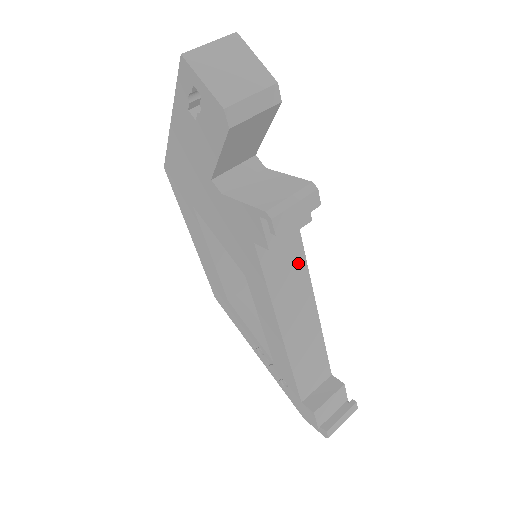
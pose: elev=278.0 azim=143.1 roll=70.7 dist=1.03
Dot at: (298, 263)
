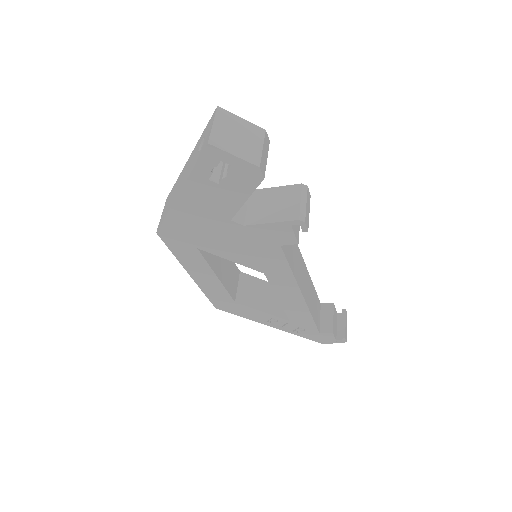
Dot at: occluded
